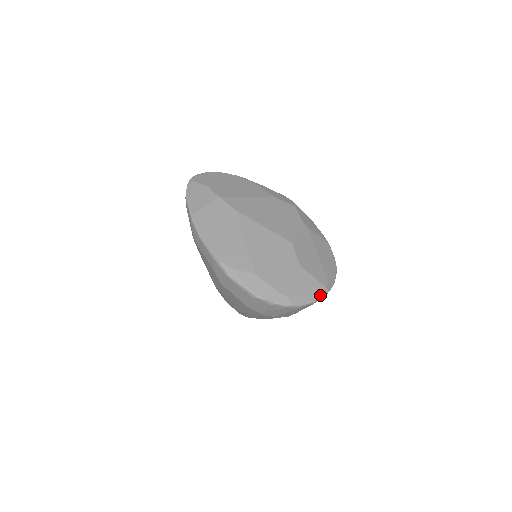
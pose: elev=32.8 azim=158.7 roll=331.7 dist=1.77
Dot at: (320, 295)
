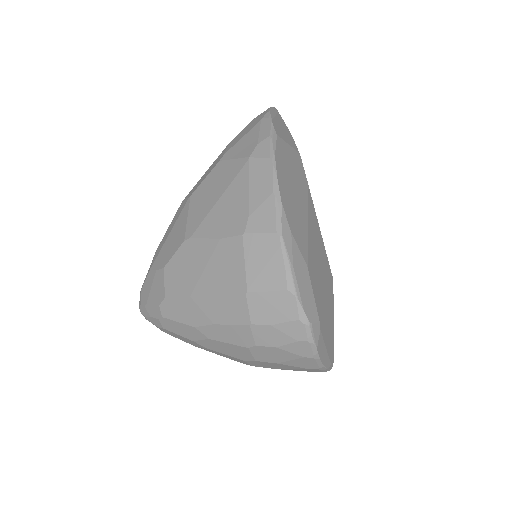
Dot at: (329, 365)
